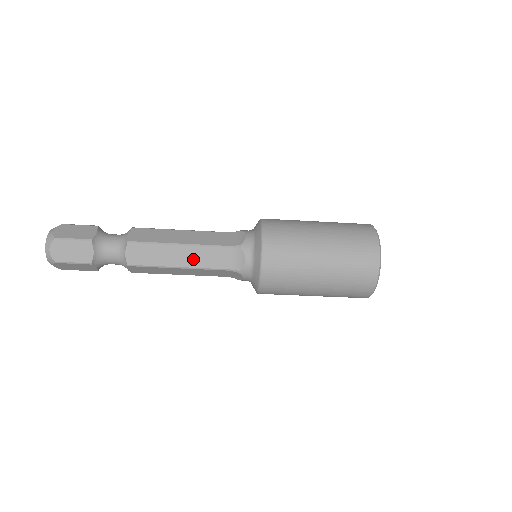
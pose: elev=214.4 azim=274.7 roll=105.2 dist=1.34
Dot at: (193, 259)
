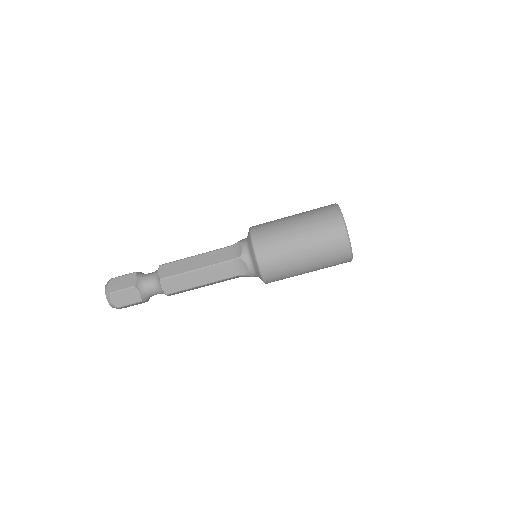
Dot at: (206, 261)
